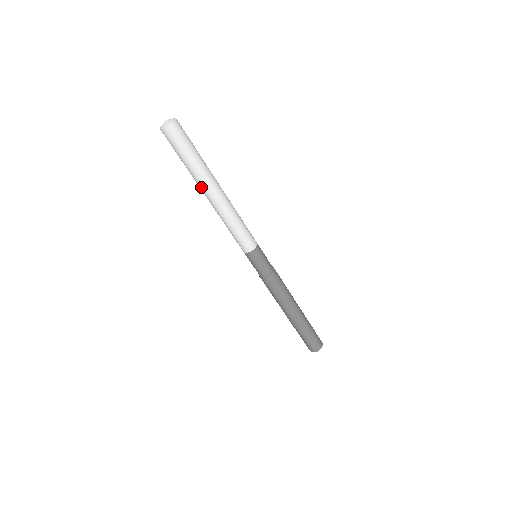
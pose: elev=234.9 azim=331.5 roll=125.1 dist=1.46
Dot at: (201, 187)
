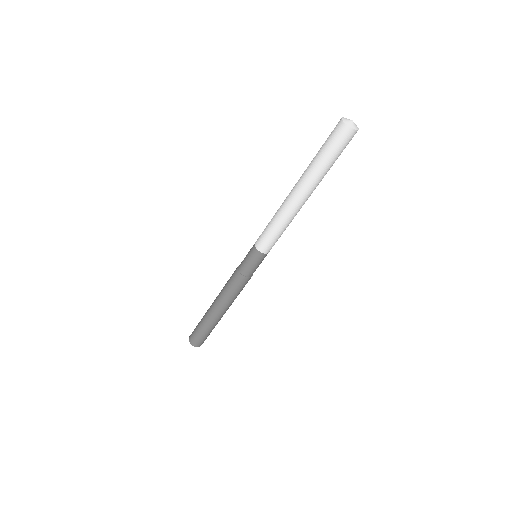
Dot at: (304, 185)
